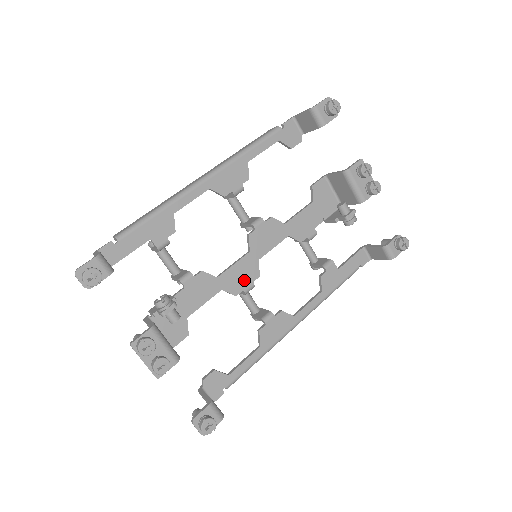
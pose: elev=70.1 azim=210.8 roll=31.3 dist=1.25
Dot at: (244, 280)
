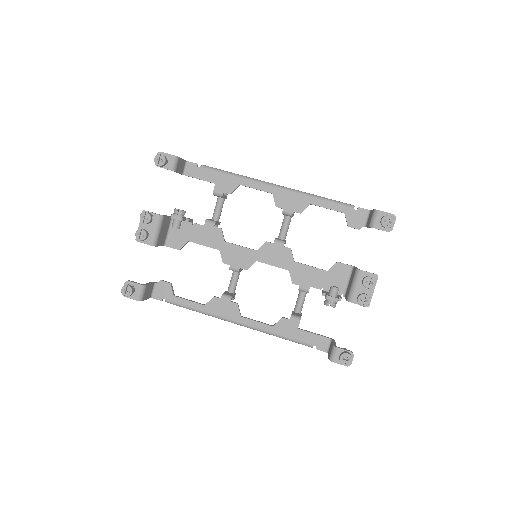
Dot at: (236, 261)
